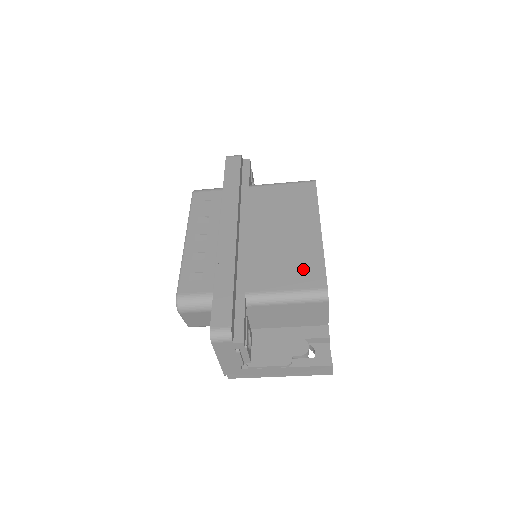
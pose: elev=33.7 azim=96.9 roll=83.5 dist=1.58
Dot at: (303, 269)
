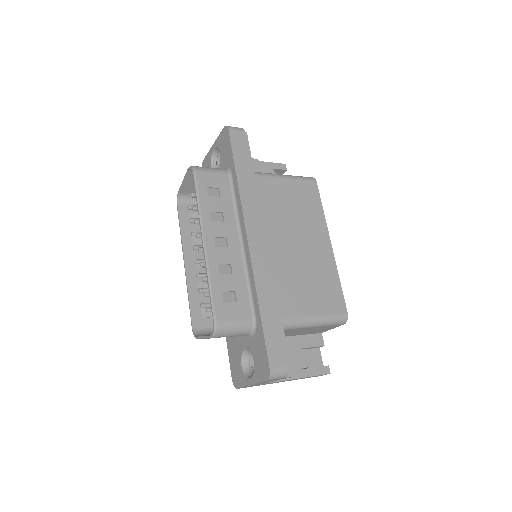
Dot at: (325, 291)
